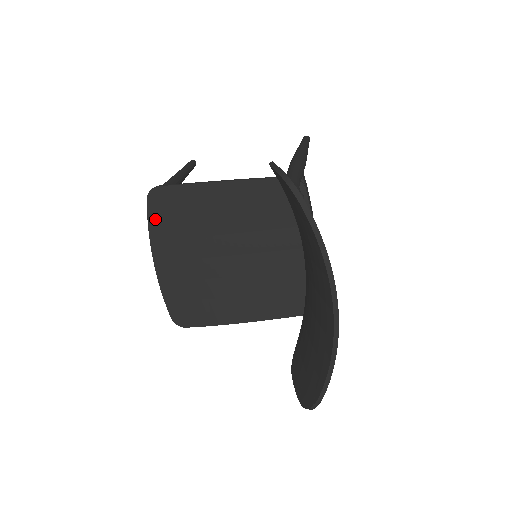
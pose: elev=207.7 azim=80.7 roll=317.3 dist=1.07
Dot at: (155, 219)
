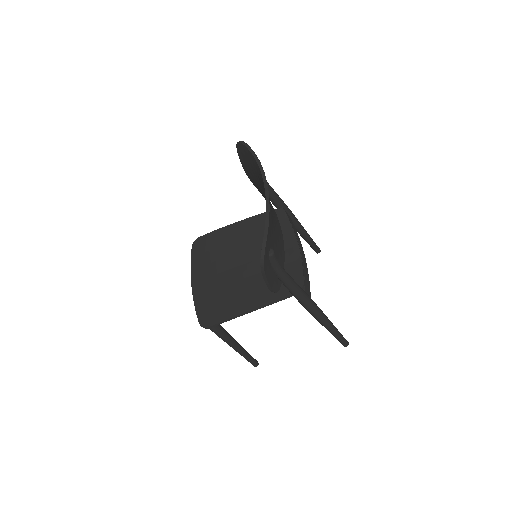
Dot at: (195, 257)
